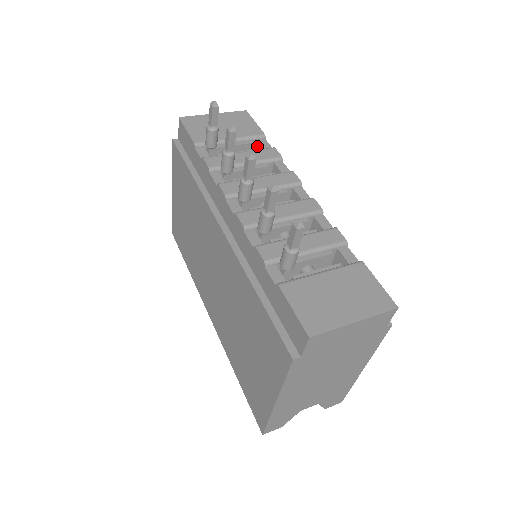
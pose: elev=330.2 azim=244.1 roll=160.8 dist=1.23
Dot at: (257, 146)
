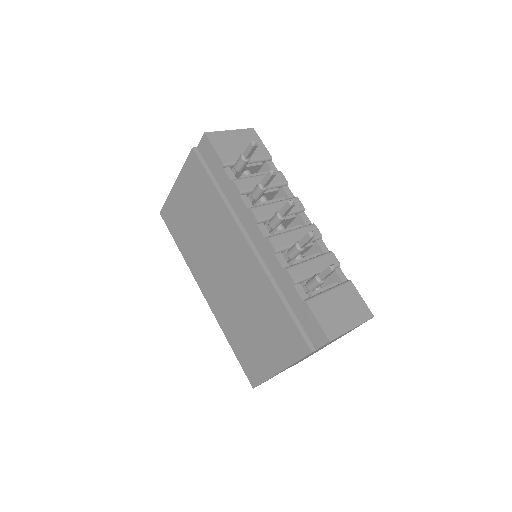
Dot at: (265, 166)
